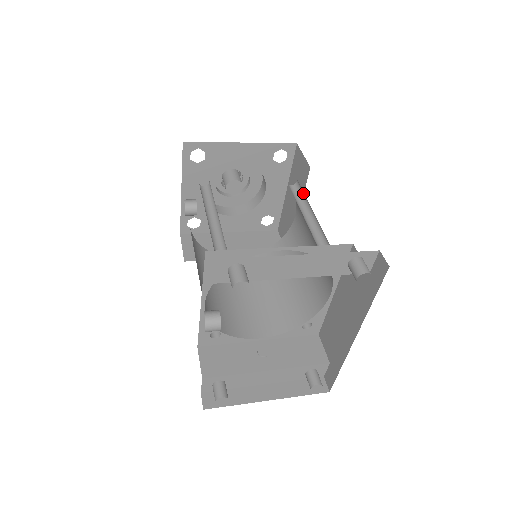
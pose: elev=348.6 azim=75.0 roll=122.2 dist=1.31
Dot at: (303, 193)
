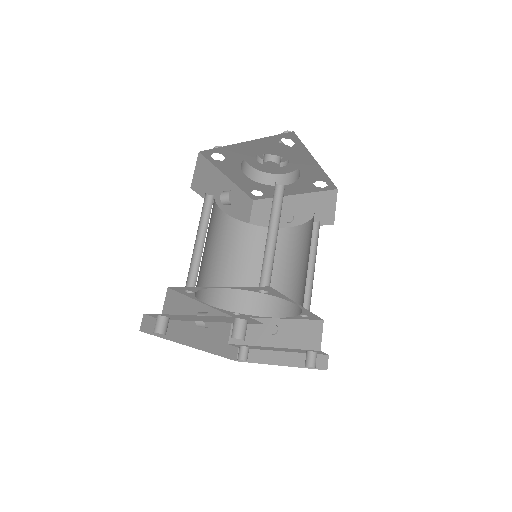
Dot at: occluded
